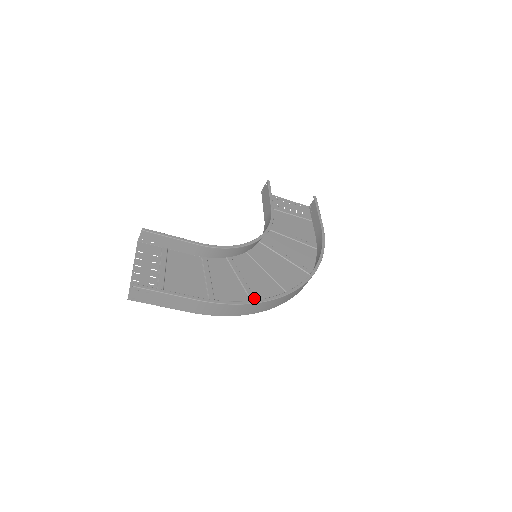
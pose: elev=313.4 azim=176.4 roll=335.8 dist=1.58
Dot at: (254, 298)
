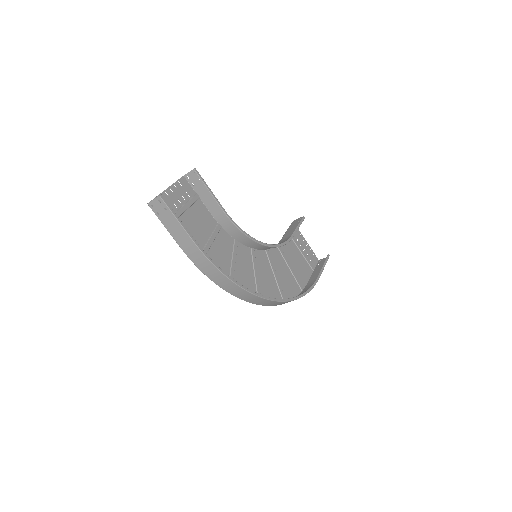
Dot at: occluded
